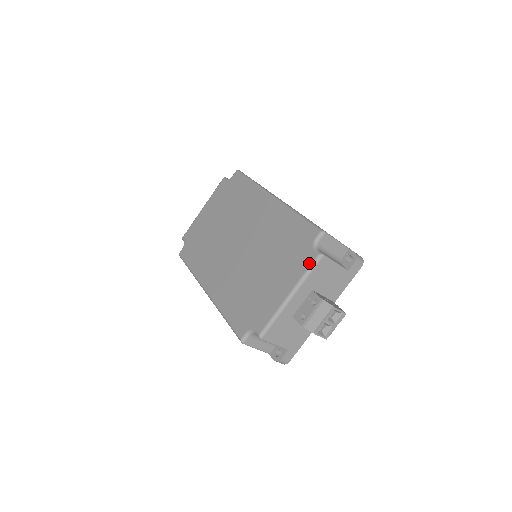
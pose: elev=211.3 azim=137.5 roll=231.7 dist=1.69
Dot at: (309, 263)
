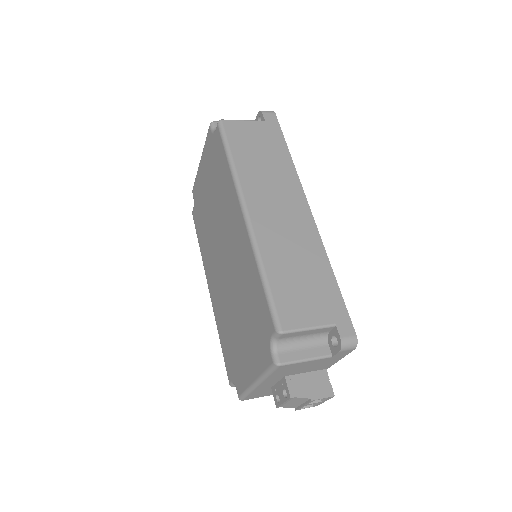
Dot at: (266, 365)
